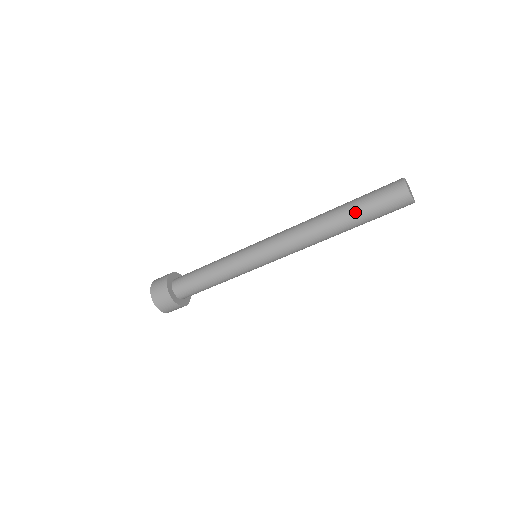
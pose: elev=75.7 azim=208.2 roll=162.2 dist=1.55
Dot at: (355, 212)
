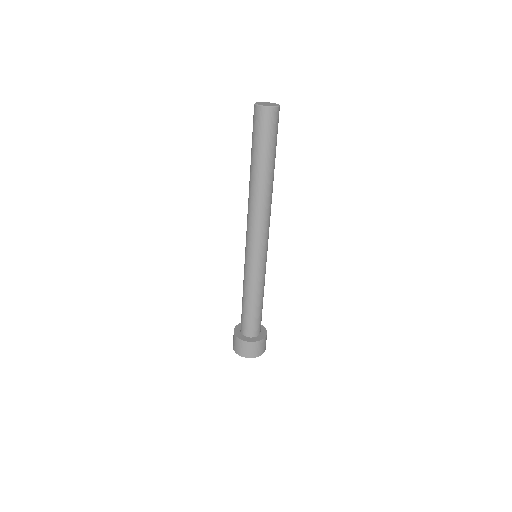
Dot at: (260, 158)
